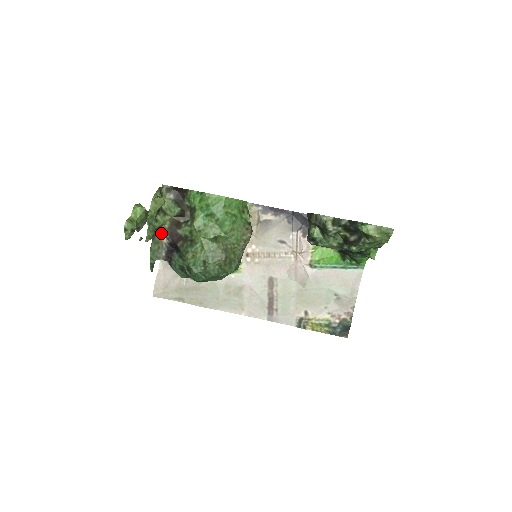
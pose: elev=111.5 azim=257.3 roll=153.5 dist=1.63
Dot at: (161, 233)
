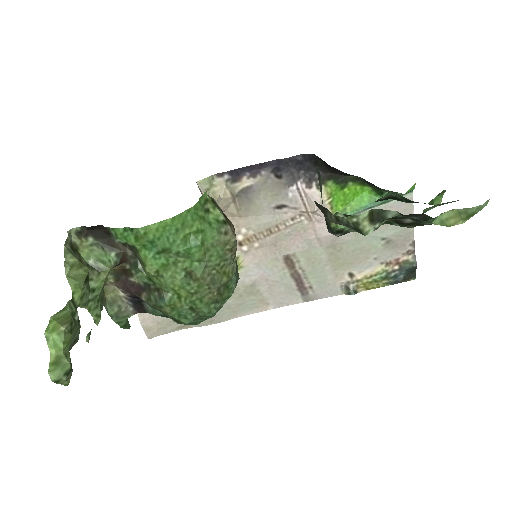
Dot at: (110, 288)
